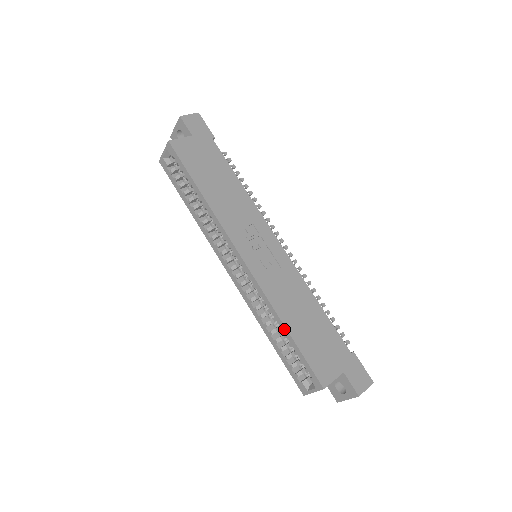
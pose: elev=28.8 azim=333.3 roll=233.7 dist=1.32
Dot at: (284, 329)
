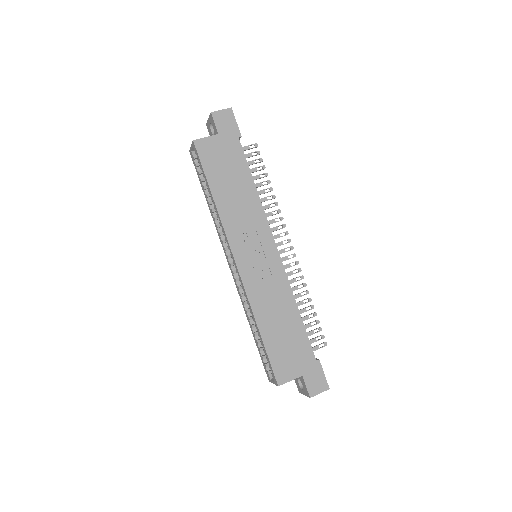
Dot at: (258, 330)
